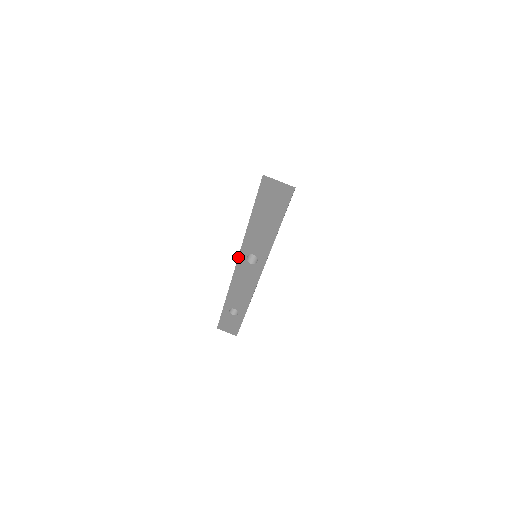
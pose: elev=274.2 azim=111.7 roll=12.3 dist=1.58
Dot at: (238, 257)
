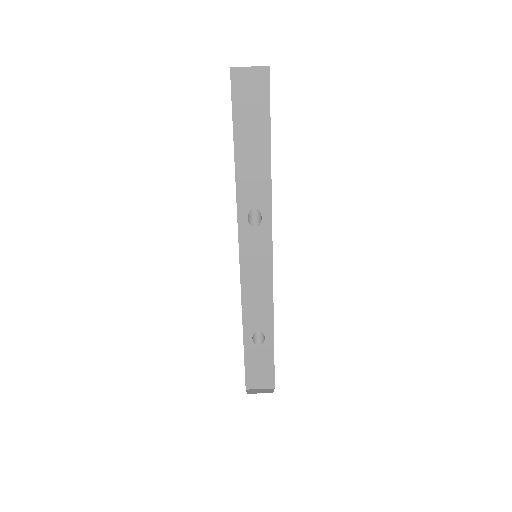
Dot at: occluded
